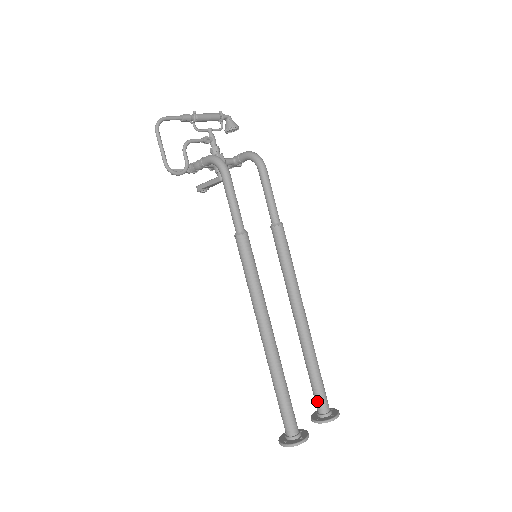
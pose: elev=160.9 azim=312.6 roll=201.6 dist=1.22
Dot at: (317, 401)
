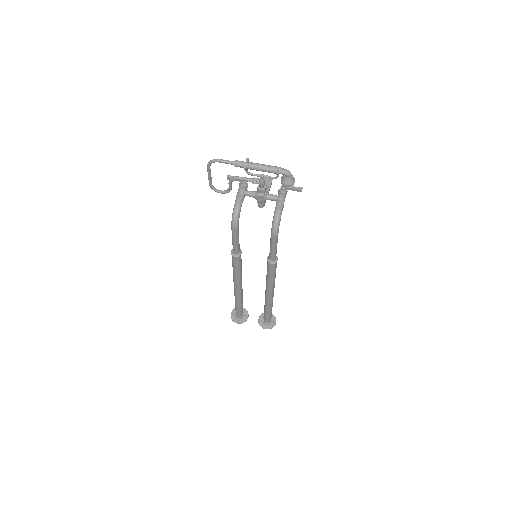
Dot at: occluded
